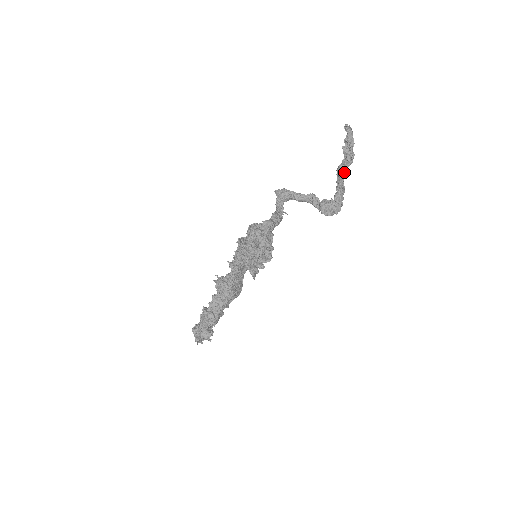
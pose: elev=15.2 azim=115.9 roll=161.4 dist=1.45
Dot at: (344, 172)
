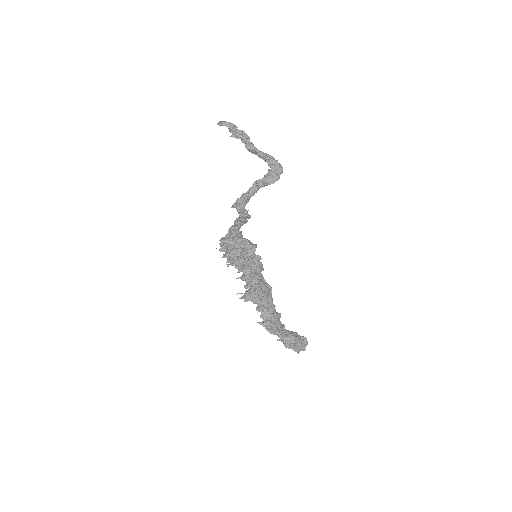
Dot at: (252, 147)
